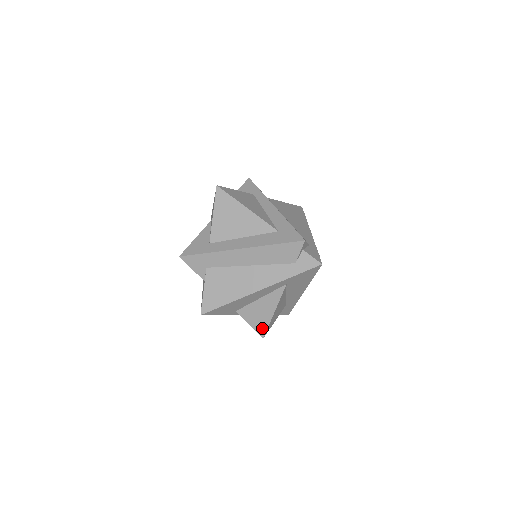
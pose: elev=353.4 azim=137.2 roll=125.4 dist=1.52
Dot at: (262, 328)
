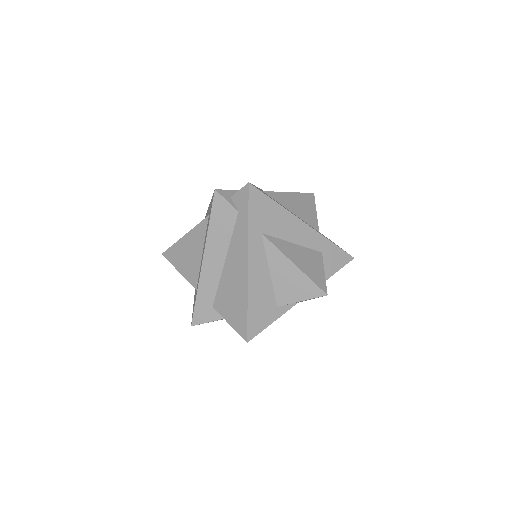
Dot at: (312, 289)
